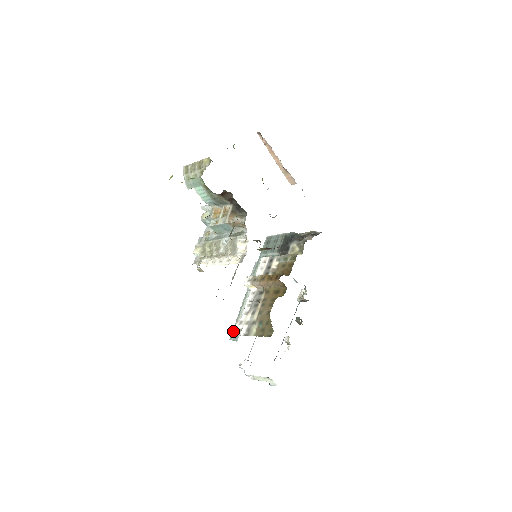
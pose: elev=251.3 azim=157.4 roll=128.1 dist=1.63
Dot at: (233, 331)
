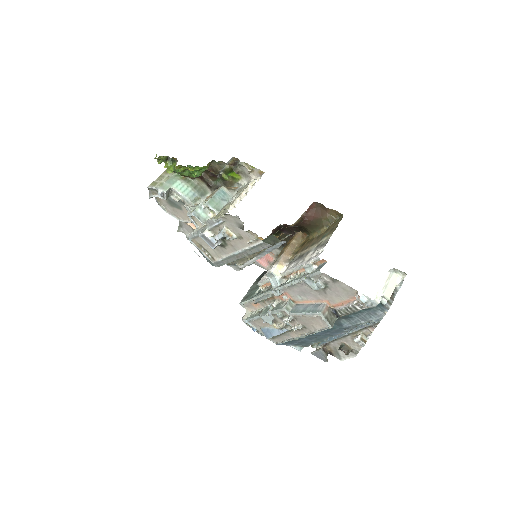
Dot at: (312, 271)
